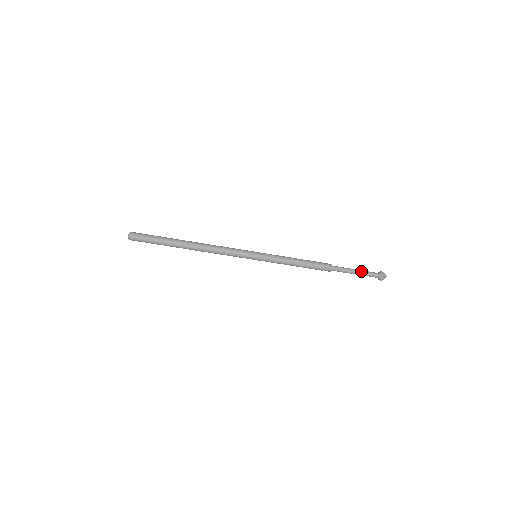
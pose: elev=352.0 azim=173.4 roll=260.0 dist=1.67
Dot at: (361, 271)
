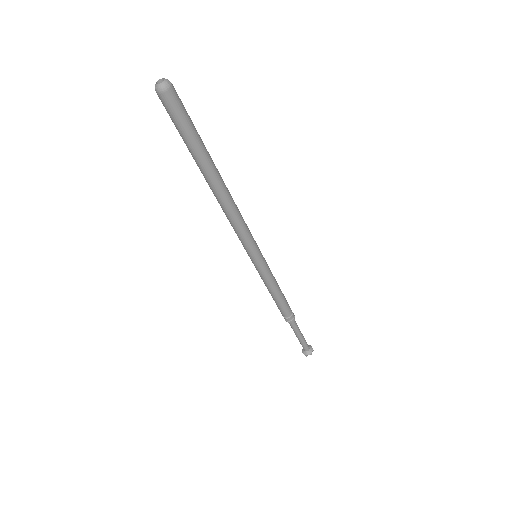
Dot at: occluded
